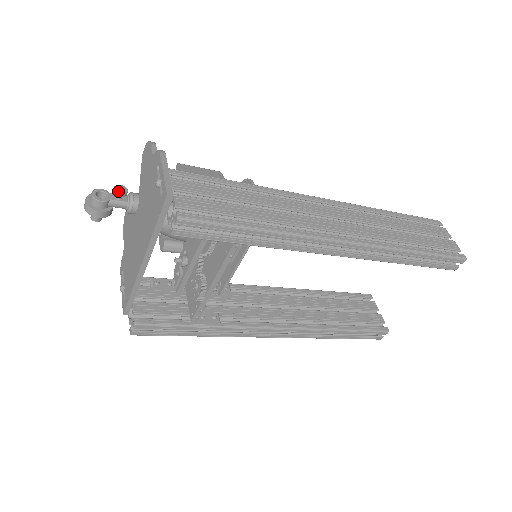
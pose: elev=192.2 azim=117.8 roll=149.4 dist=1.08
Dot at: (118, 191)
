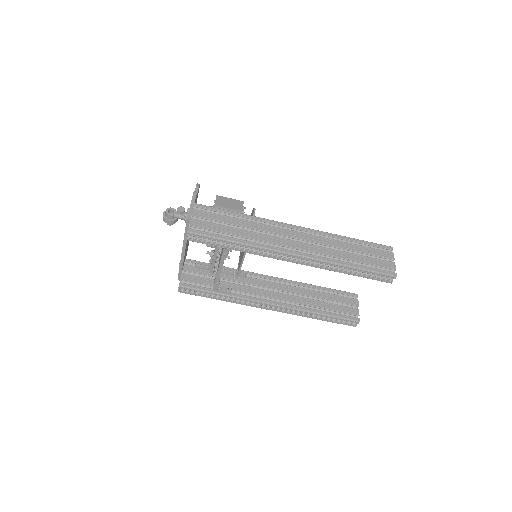
Dot at: (179, 210)
